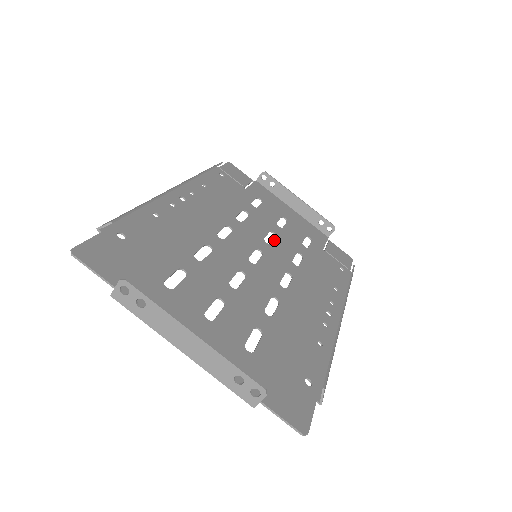
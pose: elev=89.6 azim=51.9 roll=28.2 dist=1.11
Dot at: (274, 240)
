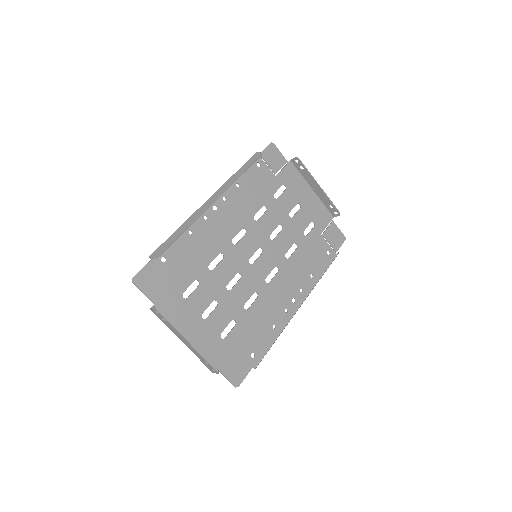
Dot at: (278, 234)
